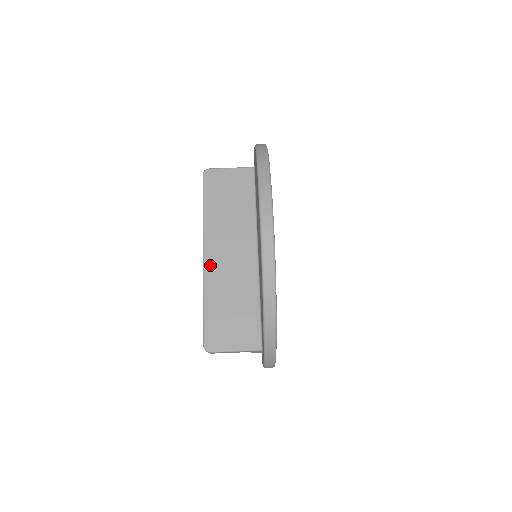
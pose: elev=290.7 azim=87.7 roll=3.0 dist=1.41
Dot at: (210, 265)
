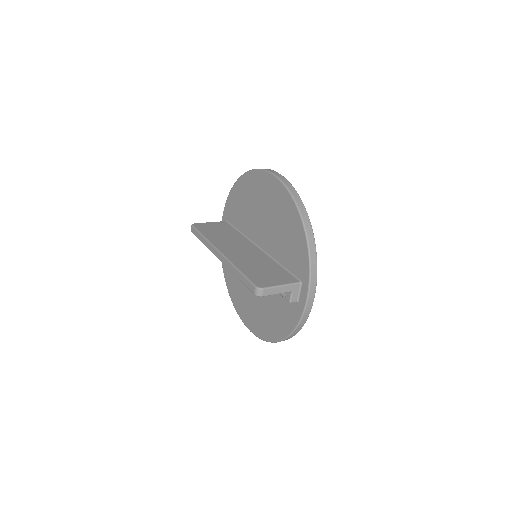
Dot at: (229, 255)
